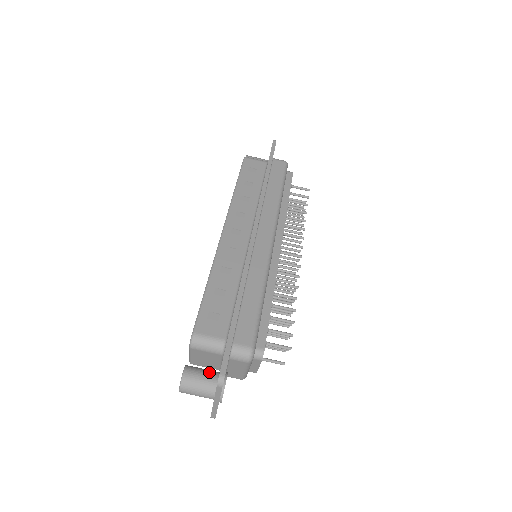
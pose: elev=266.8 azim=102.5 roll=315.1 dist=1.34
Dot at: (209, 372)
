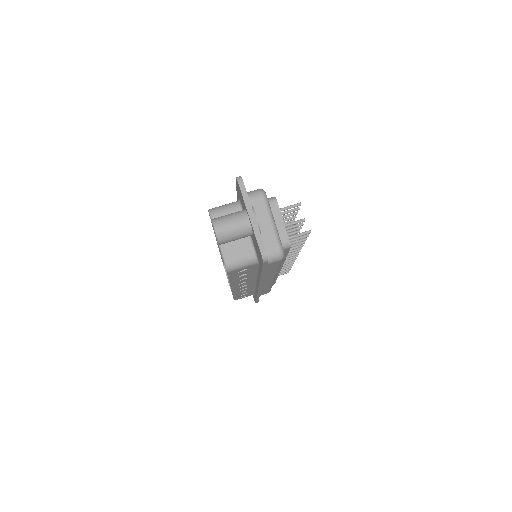
Dot at: occluded
